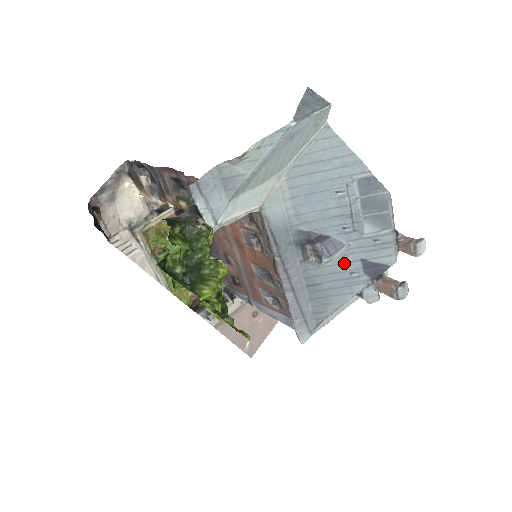
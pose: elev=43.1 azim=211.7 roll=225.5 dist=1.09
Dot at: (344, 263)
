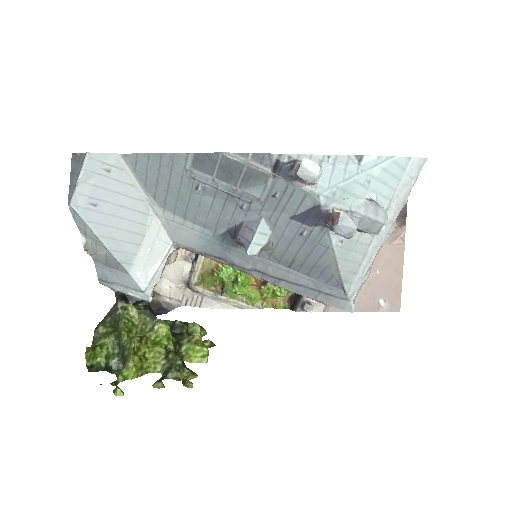
Dot at: (284, 231)
